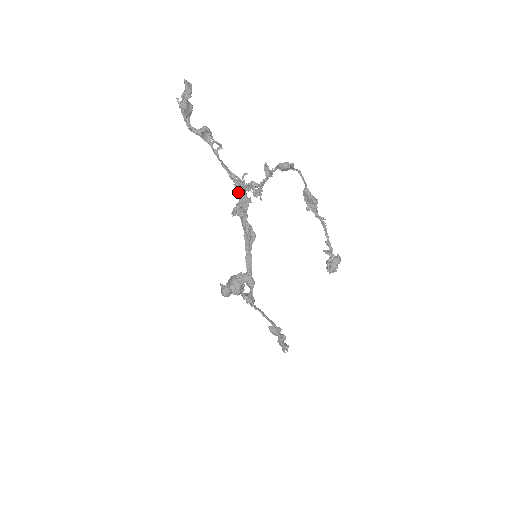
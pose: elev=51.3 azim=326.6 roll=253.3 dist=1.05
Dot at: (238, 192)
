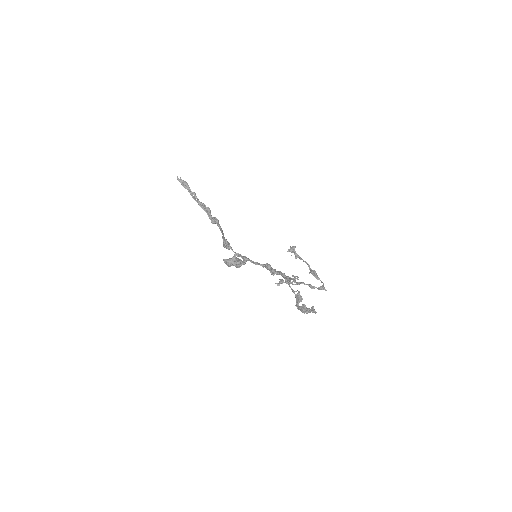
Dot at: (283, 277)
